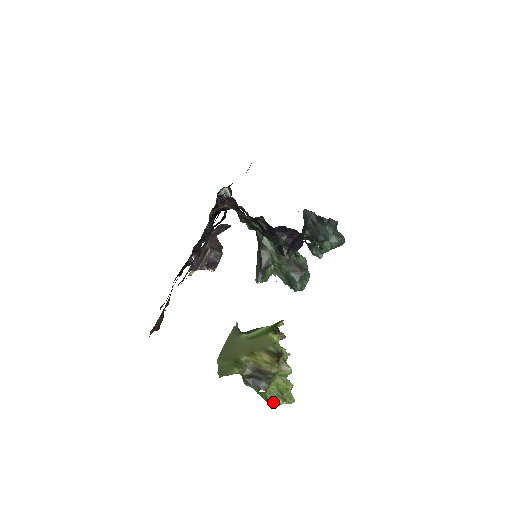
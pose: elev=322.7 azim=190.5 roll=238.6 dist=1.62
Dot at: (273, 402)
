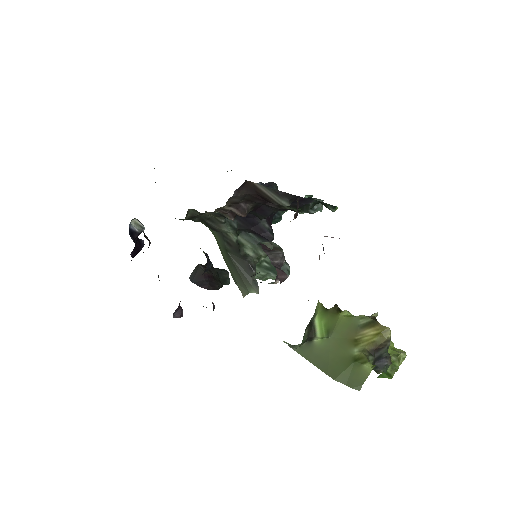
Dot at: (395, 371)
